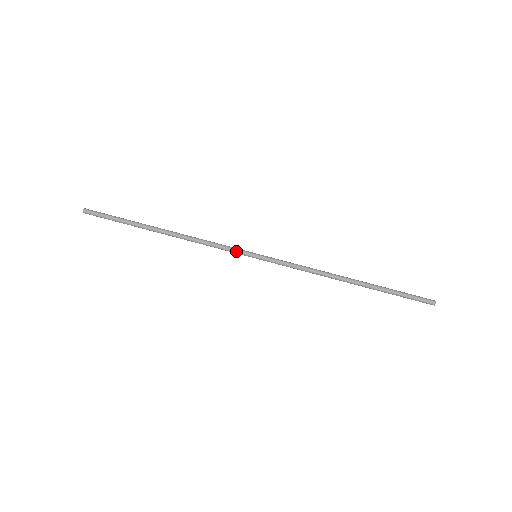
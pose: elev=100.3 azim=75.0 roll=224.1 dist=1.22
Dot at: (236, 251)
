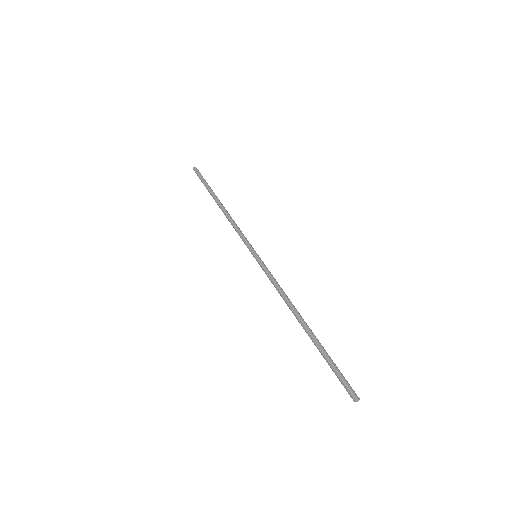
Dot at: (248, 242)
